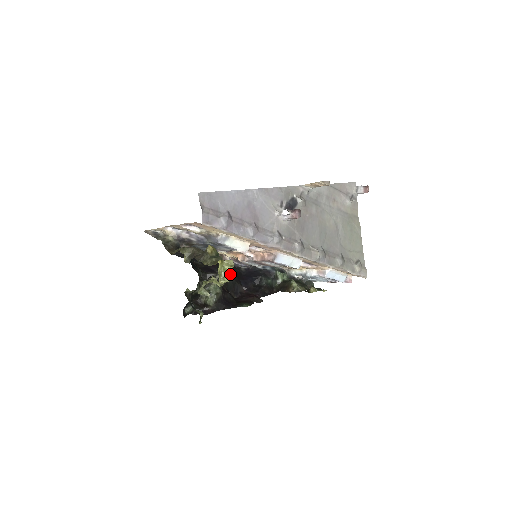
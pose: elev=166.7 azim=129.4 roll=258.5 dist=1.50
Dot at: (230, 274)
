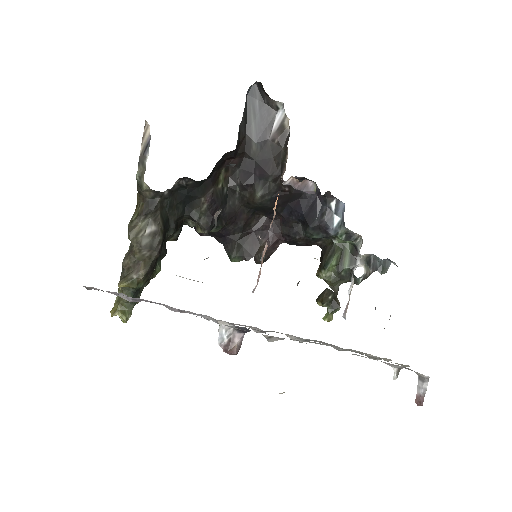
Dot at: (269, 200)
